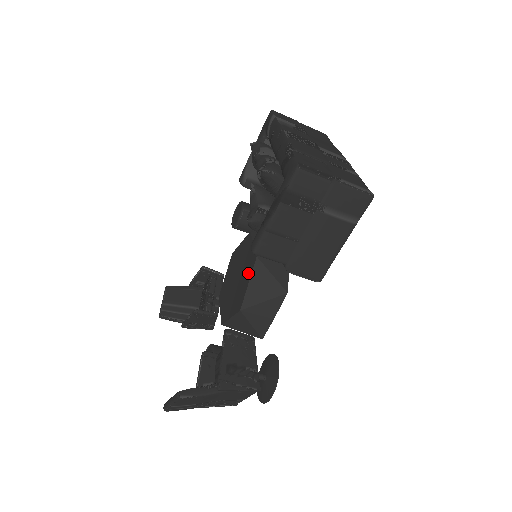
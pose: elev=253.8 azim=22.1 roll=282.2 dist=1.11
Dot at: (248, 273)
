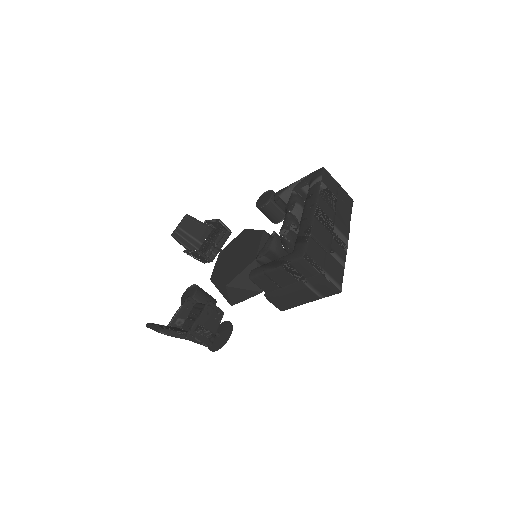
Dot at: (244, 264)
